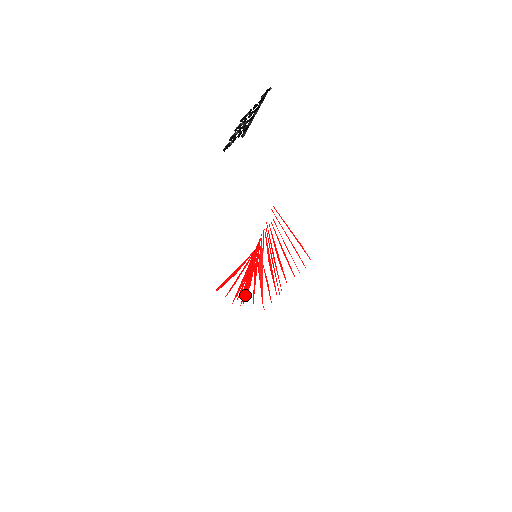
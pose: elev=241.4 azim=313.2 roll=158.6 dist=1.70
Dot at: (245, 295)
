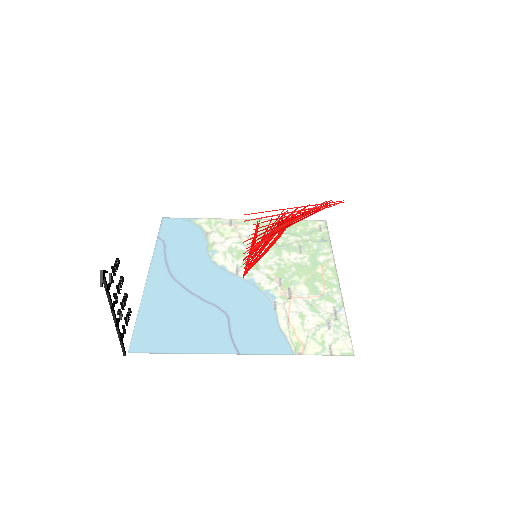
Dot at: occluded
